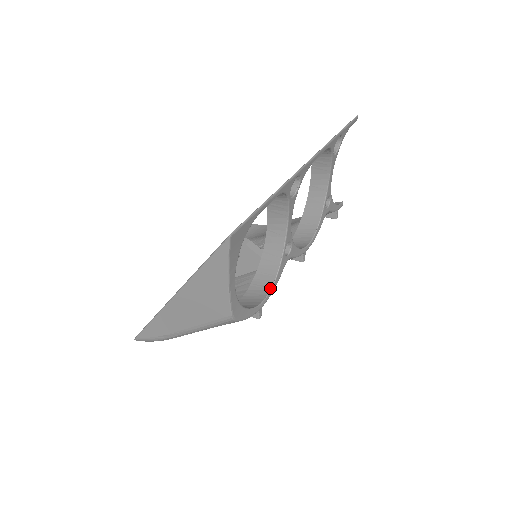
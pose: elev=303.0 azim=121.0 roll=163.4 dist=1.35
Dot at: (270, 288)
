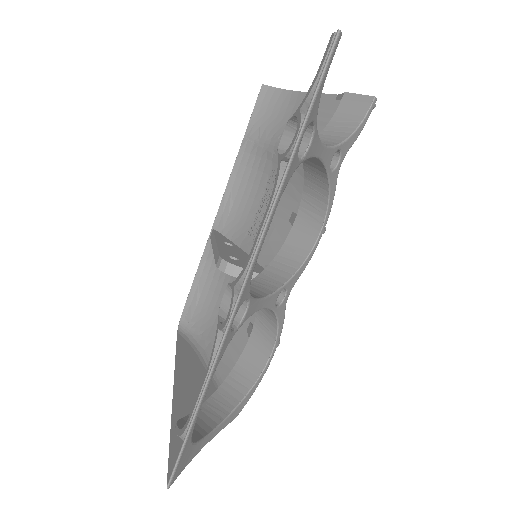
Dot at: (275, 338)
